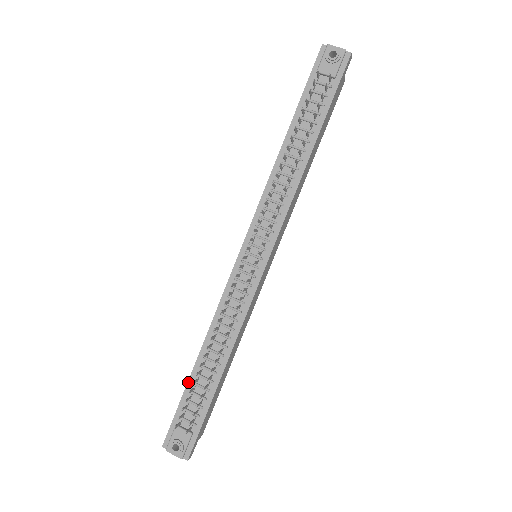
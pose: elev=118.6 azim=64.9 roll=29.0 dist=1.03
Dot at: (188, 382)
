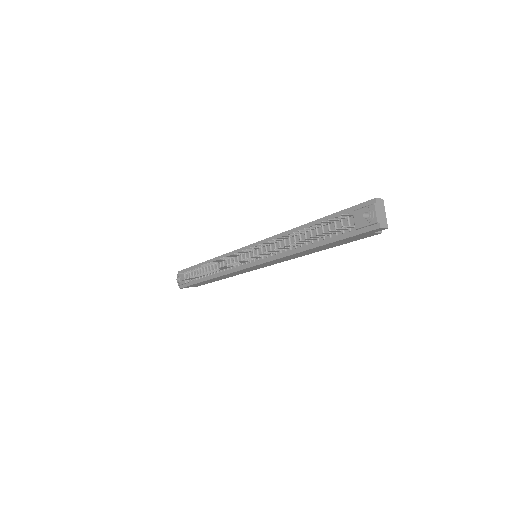
Dot at: (198, 264)
